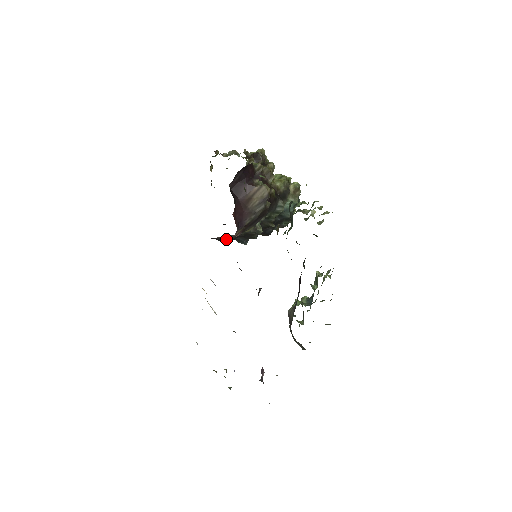
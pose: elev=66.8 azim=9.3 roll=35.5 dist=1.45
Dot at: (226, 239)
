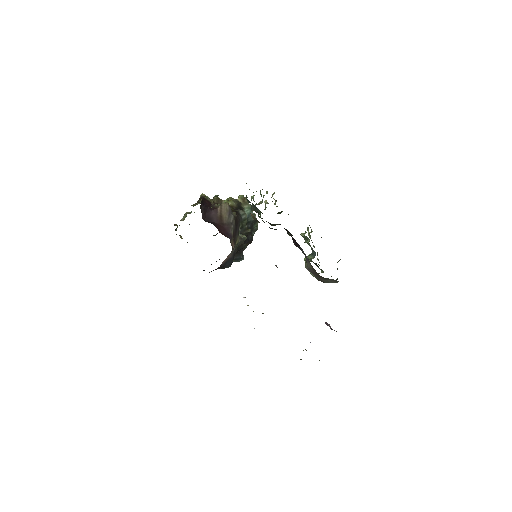
Dot at: (229, 261)
